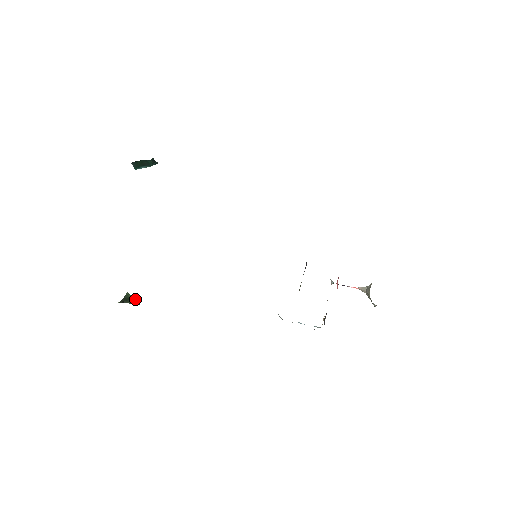
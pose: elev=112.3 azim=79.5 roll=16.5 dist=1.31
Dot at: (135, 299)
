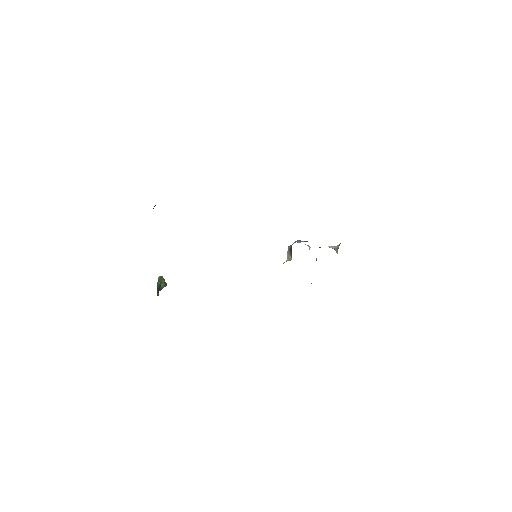
Dot at: (163, 283)
